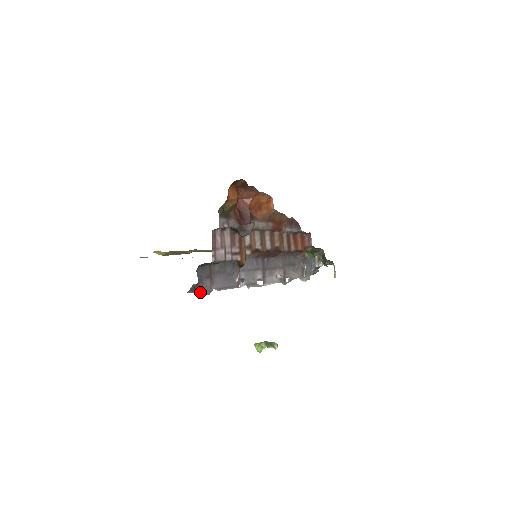
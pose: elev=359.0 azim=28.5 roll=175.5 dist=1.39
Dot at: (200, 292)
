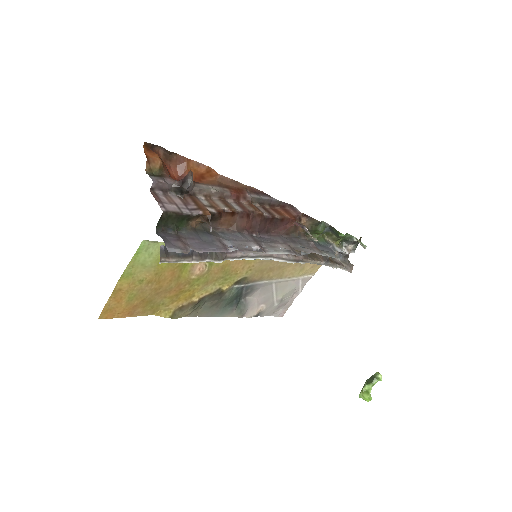
Dot at: (171, 249)
